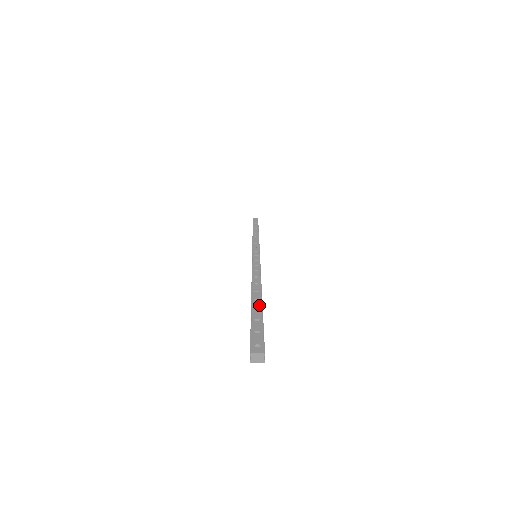
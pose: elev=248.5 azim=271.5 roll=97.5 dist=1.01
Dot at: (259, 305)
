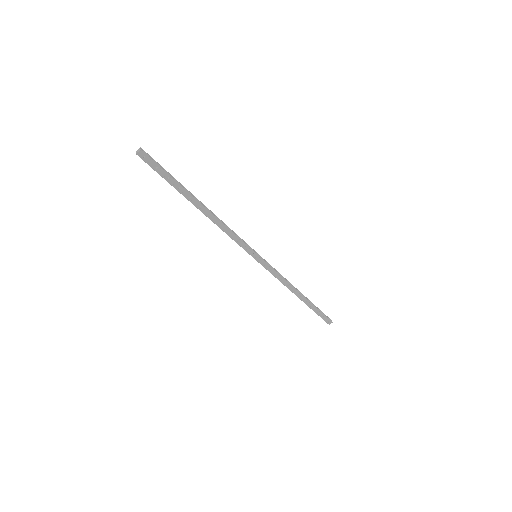
Dot at: (184, 189)
